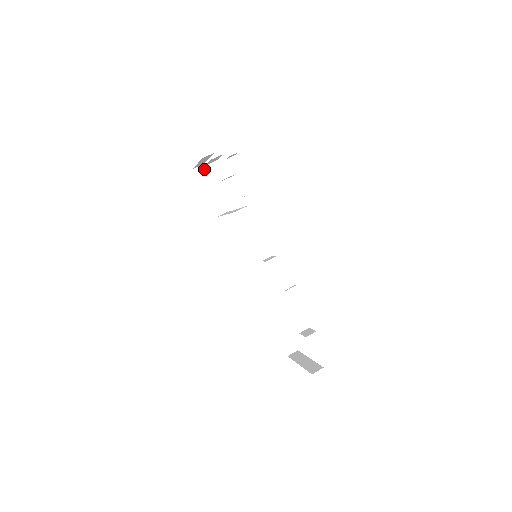
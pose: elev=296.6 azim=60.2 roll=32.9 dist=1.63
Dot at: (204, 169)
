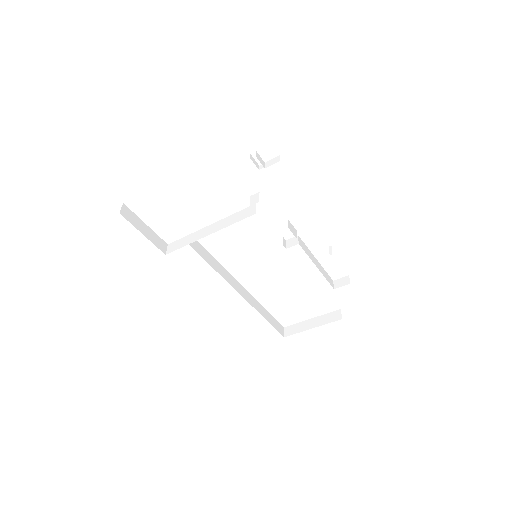
Dot at: (126, 209)
